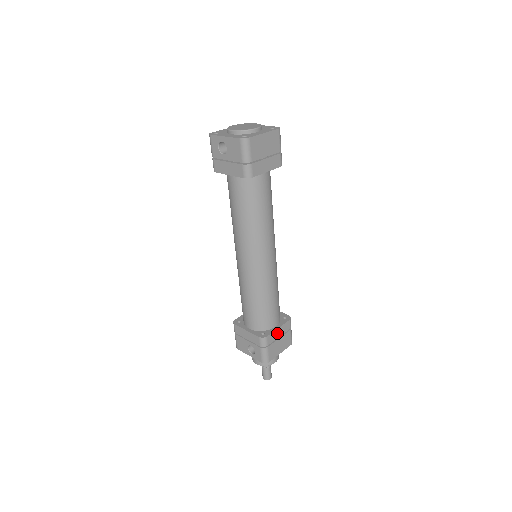
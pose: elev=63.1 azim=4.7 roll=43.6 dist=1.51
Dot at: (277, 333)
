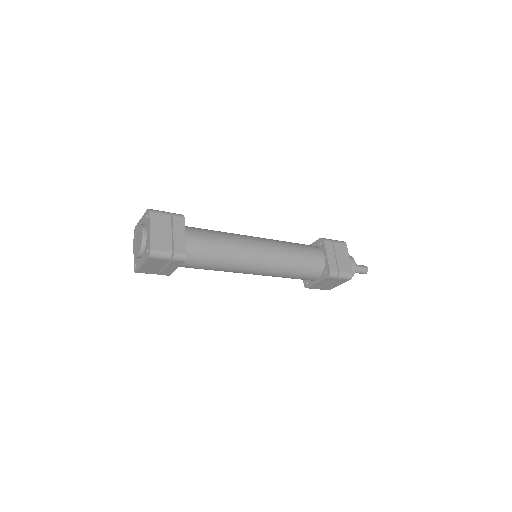
Dot at: (319, 284)
